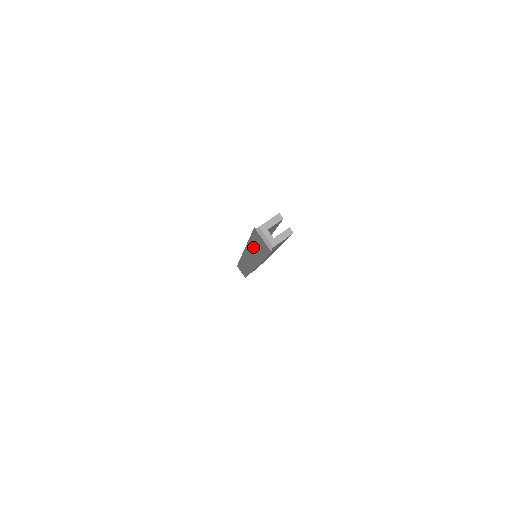
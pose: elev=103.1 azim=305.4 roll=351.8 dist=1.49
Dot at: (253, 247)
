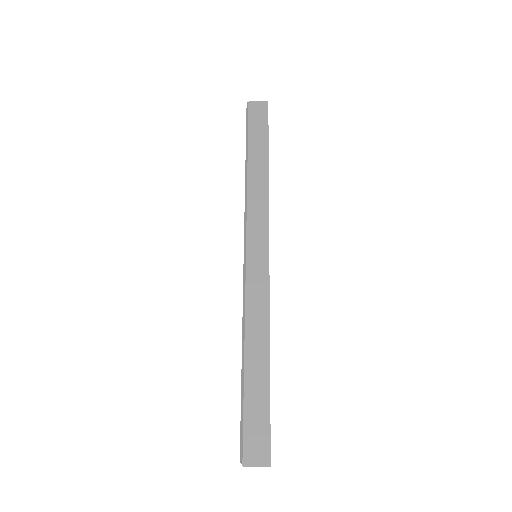
Dot at: occluded
